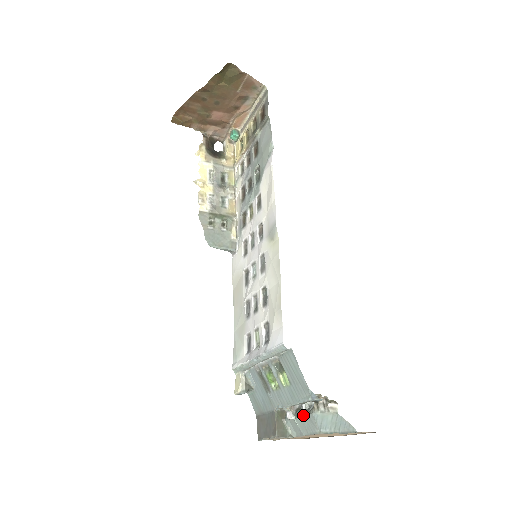
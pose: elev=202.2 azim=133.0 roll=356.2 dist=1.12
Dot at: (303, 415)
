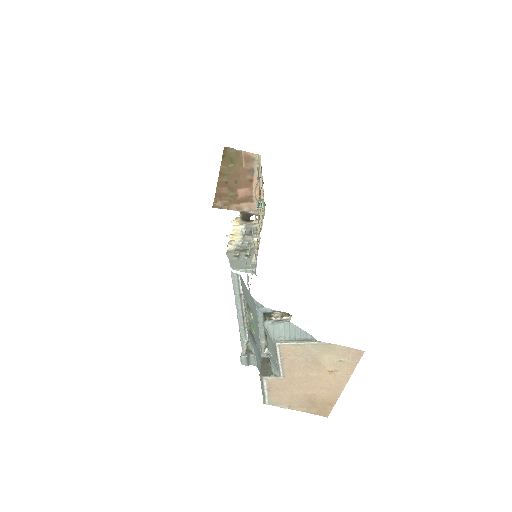
Dot at: (268, 338)
